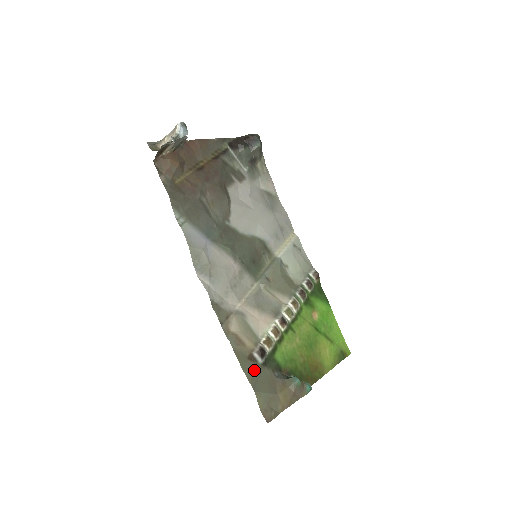
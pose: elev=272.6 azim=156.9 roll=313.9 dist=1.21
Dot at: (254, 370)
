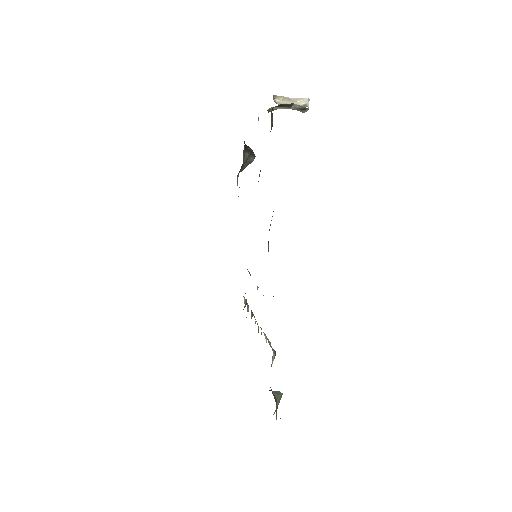
Dot at: occluded
